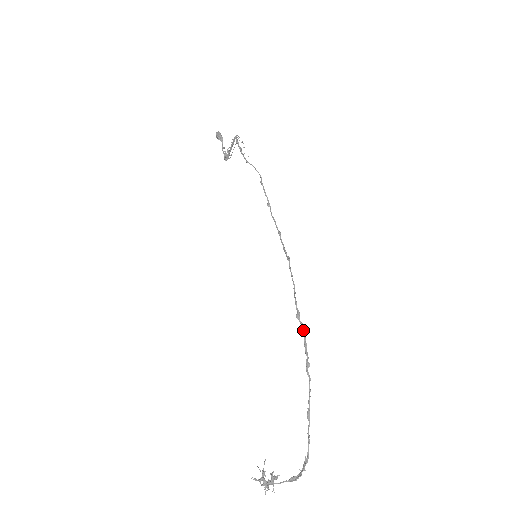
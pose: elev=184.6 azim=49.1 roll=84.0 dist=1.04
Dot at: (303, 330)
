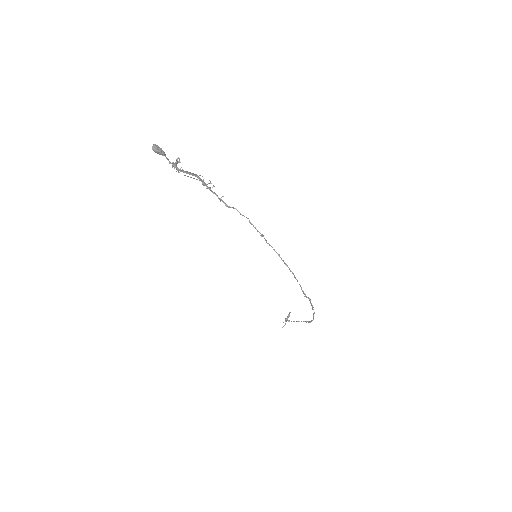
Dot at: (309, 300)
